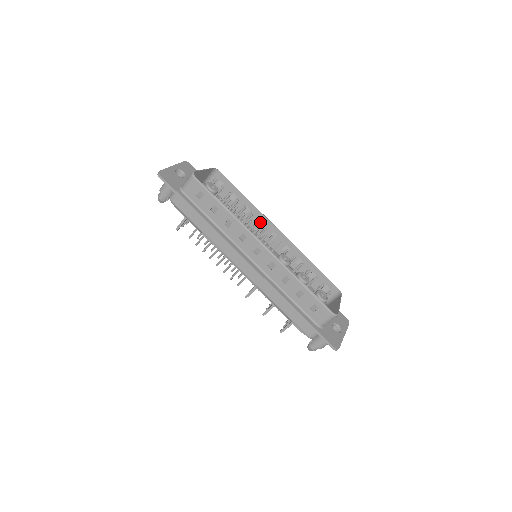
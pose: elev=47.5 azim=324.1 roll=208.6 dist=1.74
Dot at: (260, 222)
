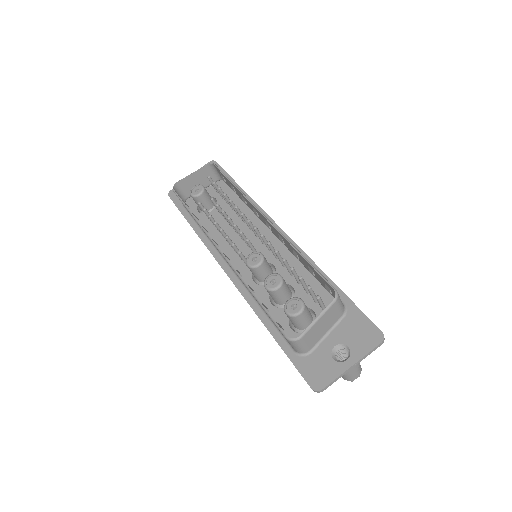
Dot at: (254, 210)
